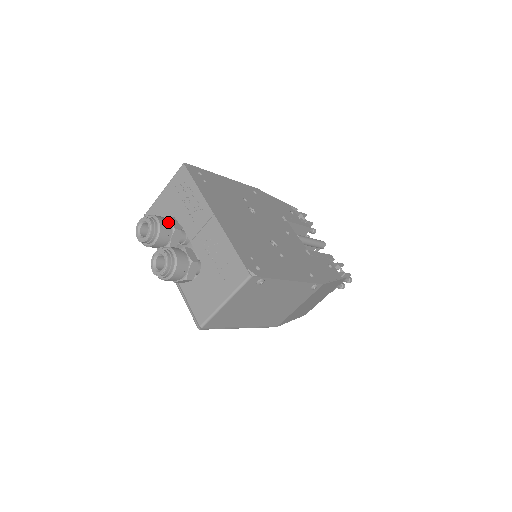
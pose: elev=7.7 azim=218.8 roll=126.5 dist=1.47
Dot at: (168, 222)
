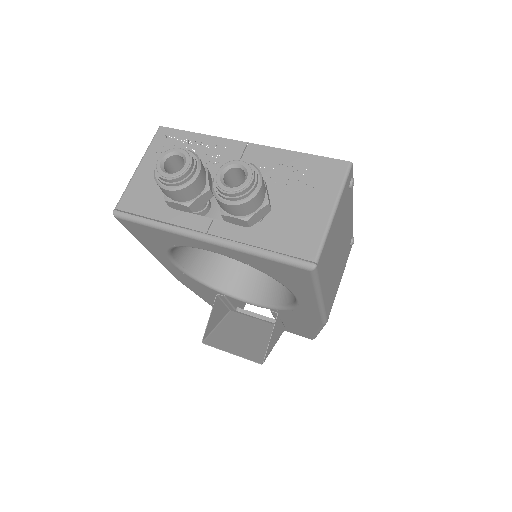
Dot at: occluded
